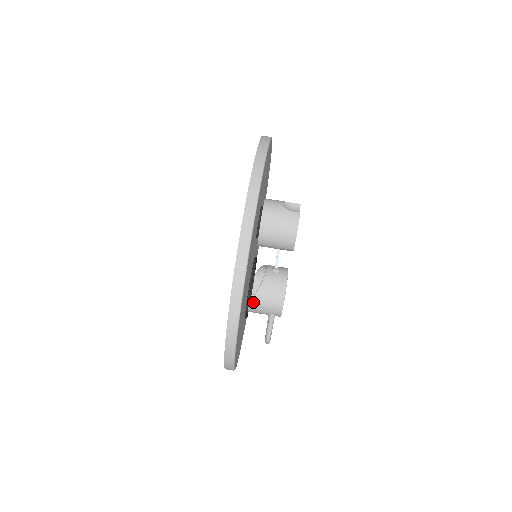
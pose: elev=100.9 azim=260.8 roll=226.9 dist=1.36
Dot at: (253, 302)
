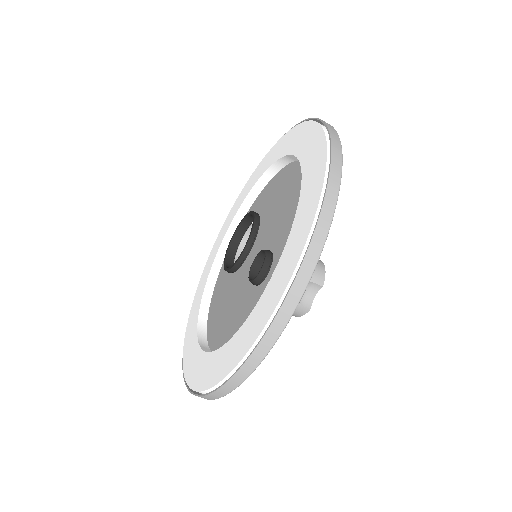
Dot at: occluded
